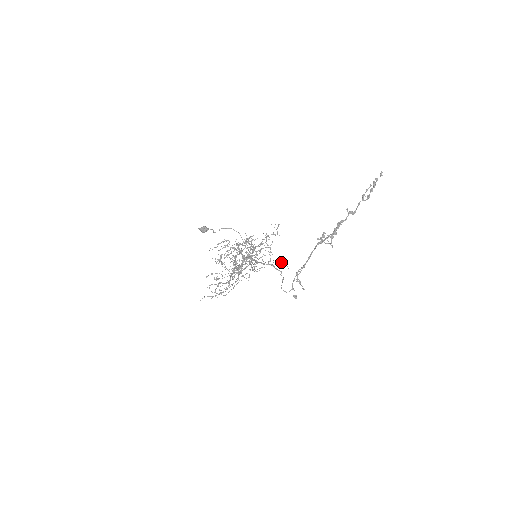
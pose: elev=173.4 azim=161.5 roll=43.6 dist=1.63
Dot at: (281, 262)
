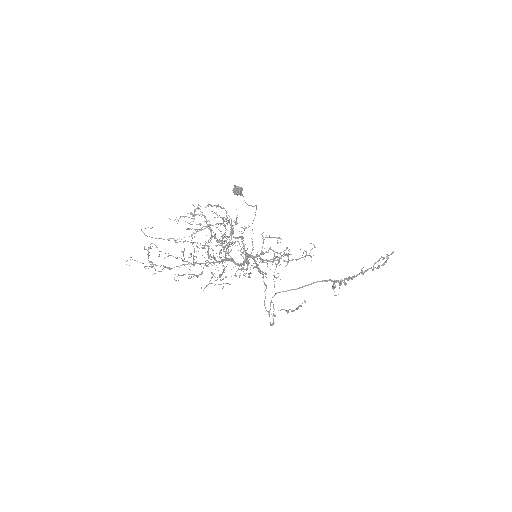
Dot at: occluded
